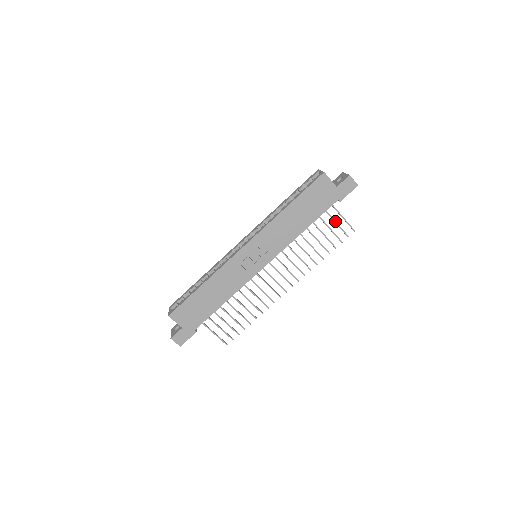
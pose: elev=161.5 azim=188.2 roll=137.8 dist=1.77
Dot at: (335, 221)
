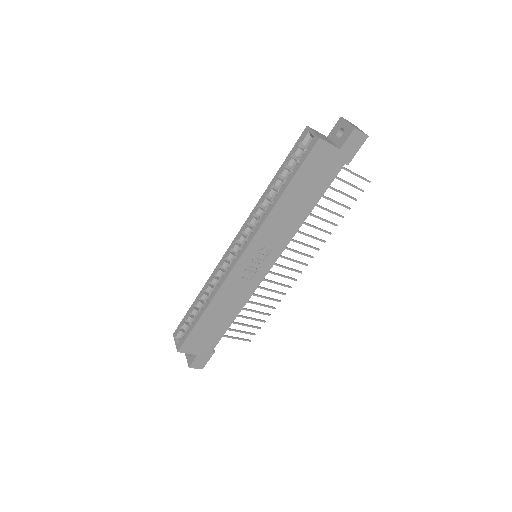
Dot at: (343, 181)
